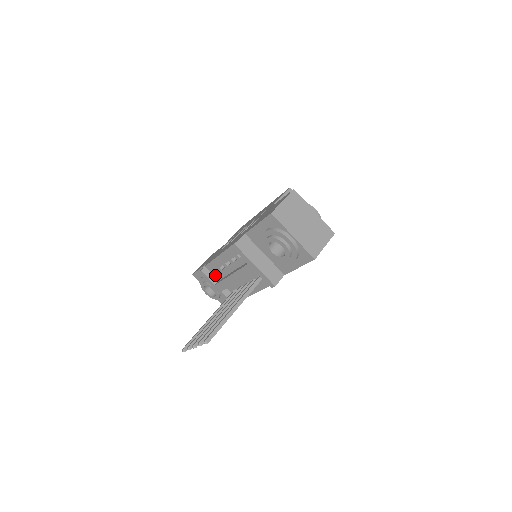
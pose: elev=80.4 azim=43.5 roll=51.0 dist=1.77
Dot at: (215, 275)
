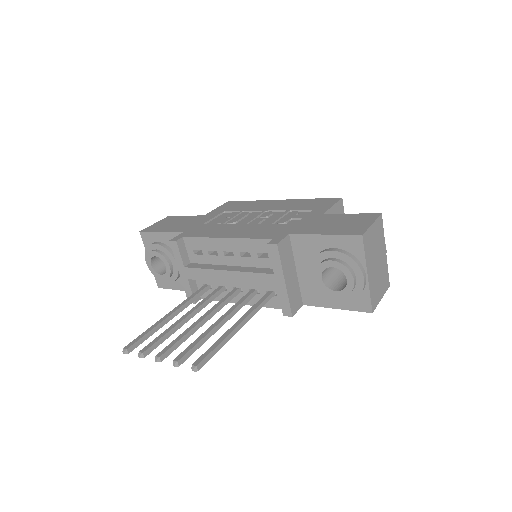
Dot at: (190, 254)
